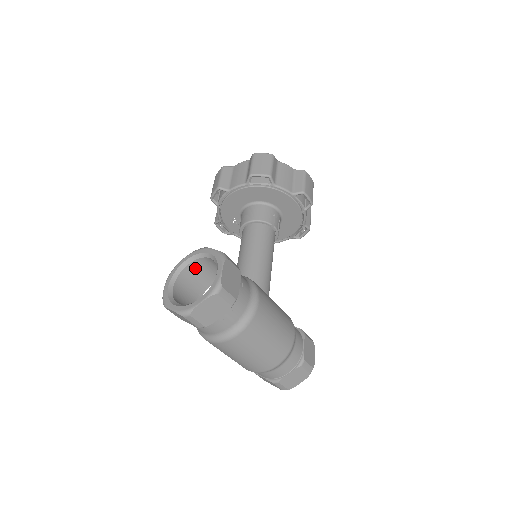
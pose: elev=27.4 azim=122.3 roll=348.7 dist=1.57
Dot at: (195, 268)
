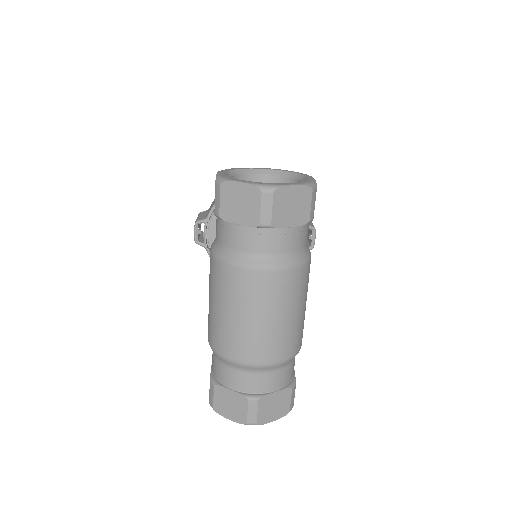
Dot at: occluded
